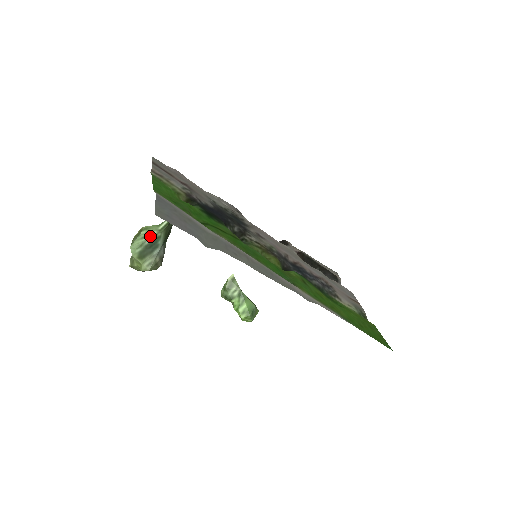
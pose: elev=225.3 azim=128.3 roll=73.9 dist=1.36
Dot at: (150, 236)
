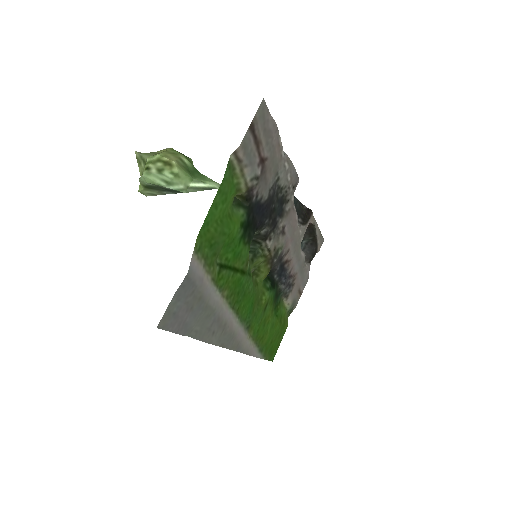
Dot at: (173, 186)
